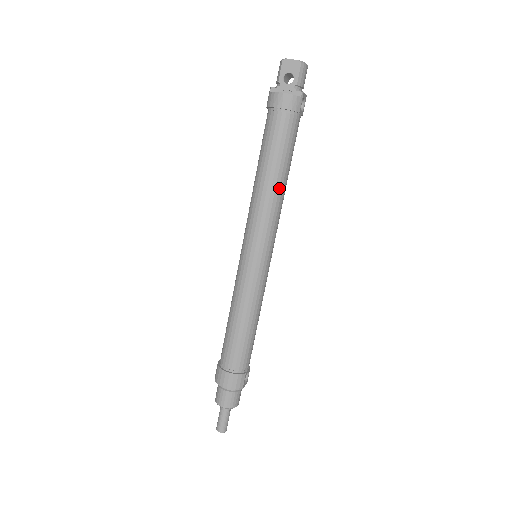
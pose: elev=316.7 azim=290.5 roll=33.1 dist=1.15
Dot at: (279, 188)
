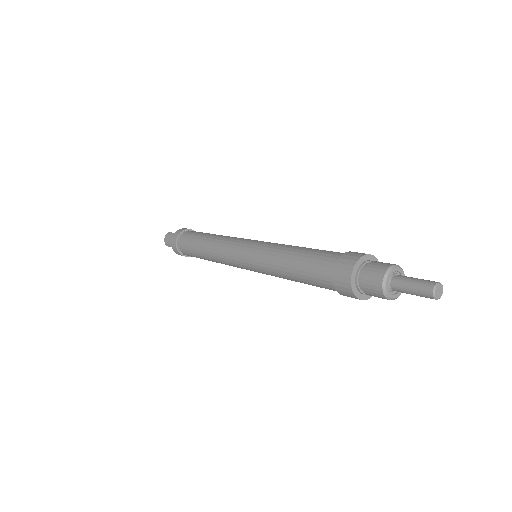
Dot at: occluded
